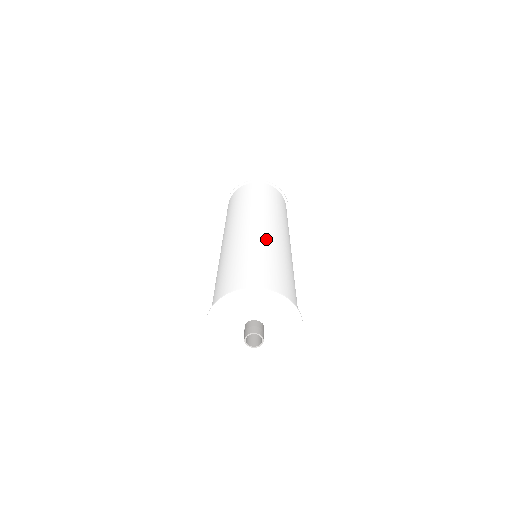
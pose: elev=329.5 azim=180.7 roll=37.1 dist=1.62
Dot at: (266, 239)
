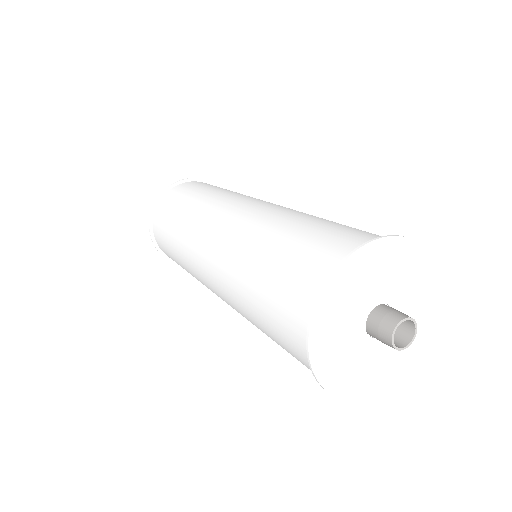
Dot at: occluded
